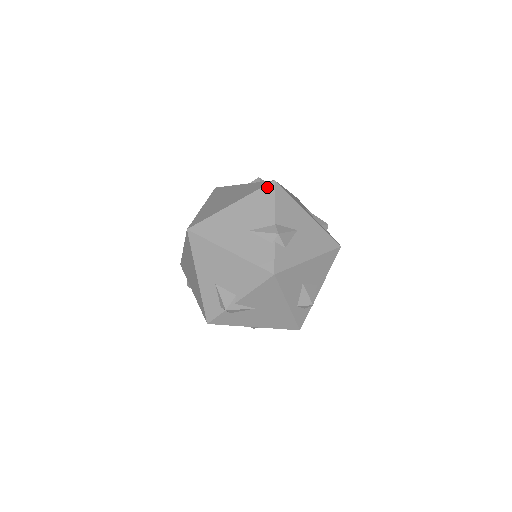
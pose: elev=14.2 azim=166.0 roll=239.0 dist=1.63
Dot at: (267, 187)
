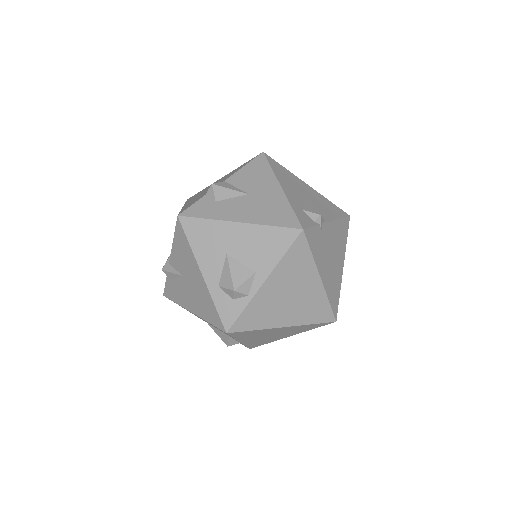
Dot at: (253, 158)
